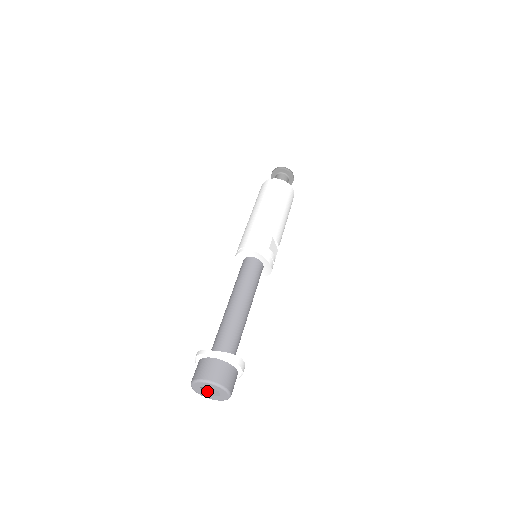
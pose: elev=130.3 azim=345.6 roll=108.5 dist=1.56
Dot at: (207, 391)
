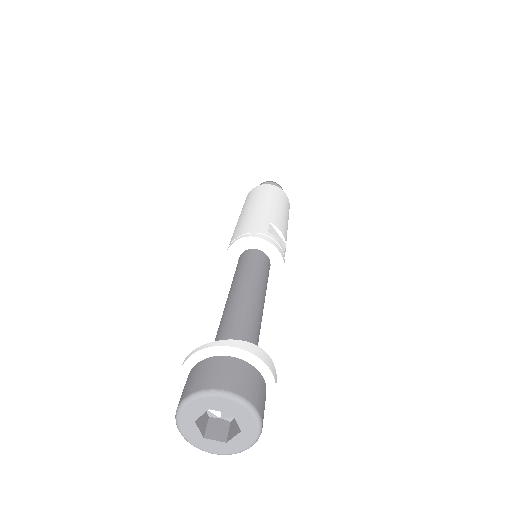
Dot at: (215, 435)
